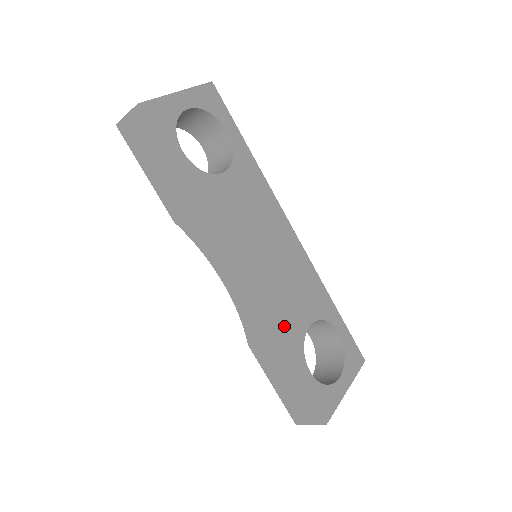
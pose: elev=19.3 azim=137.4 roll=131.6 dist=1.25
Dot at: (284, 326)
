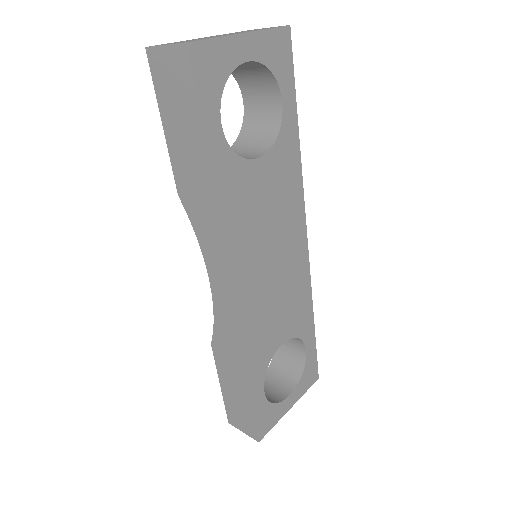
Dot at: (257, 345)
